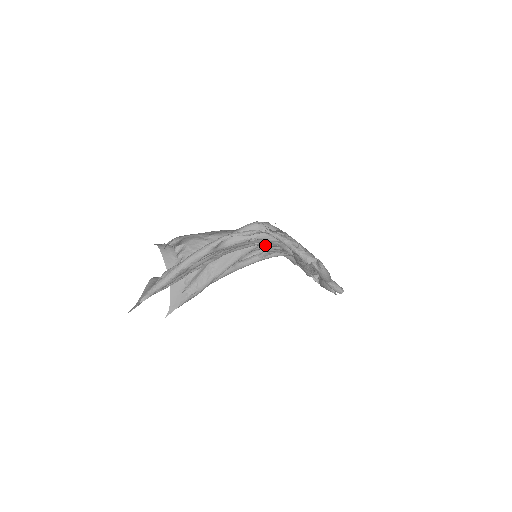
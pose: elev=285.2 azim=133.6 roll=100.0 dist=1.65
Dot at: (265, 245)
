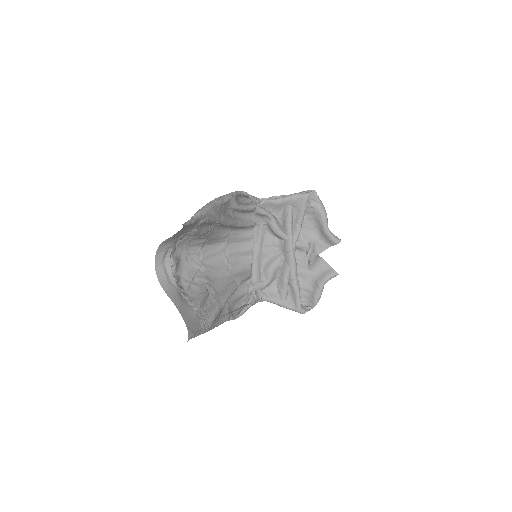
Dot at: occluded
